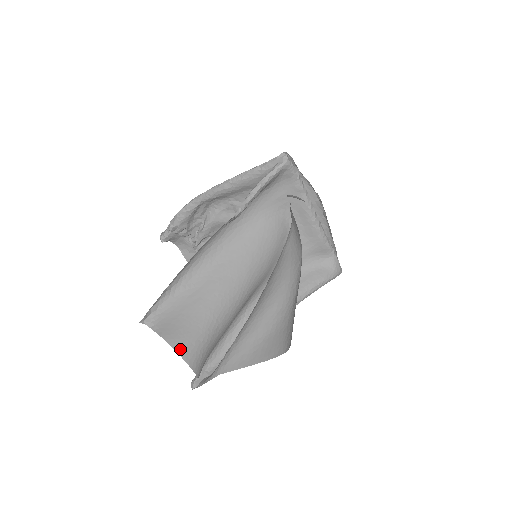
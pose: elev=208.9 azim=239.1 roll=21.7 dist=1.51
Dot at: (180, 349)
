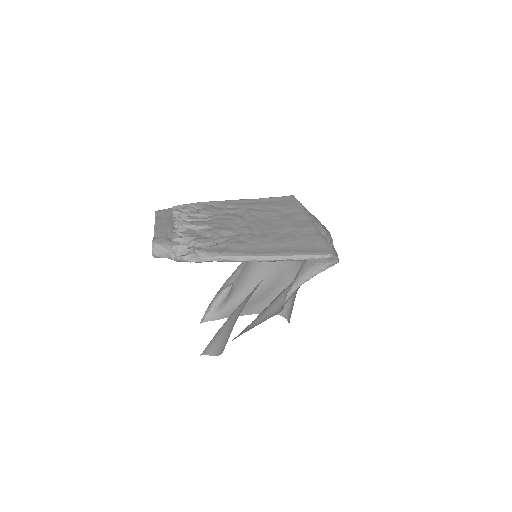
Dot at: occluded
